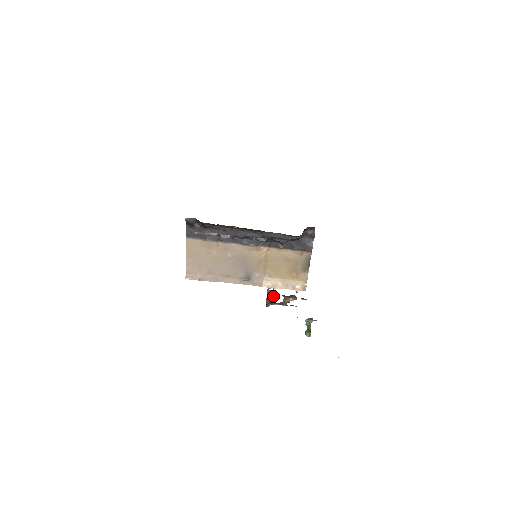
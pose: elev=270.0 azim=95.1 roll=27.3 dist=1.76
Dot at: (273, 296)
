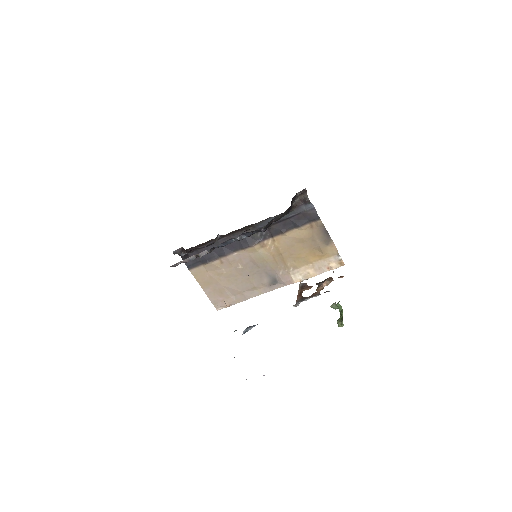
Dot at: (305, 289)
